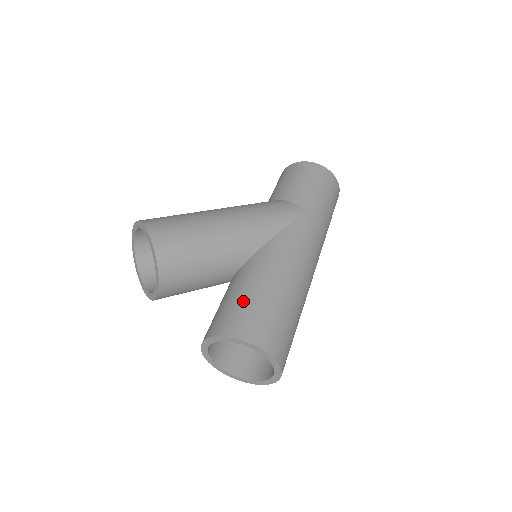
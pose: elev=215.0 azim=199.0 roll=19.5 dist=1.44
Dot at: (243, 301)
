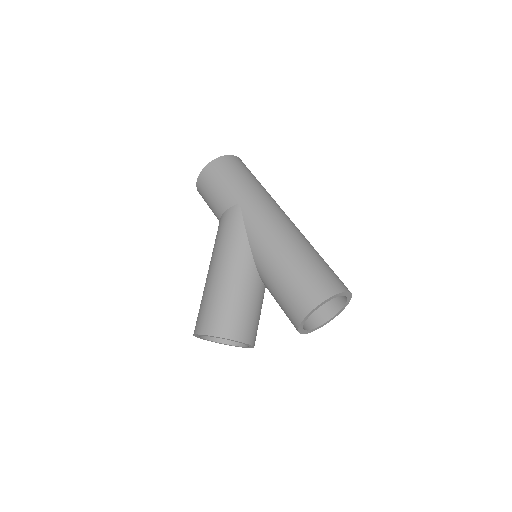
Dot at: (284, 293)
